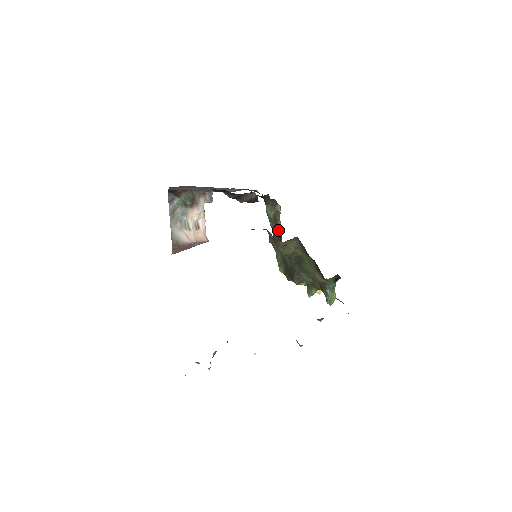
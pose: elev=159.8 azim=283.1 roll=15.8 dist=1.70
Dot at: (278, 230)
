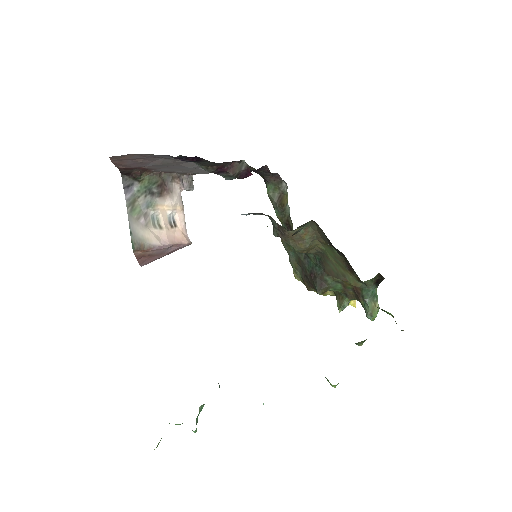
Dot at: (287, 219)
